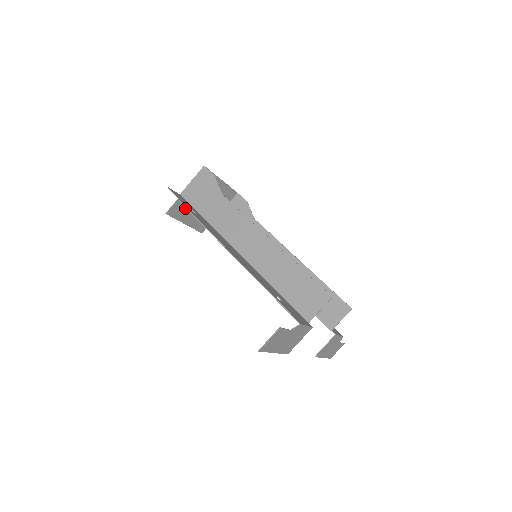
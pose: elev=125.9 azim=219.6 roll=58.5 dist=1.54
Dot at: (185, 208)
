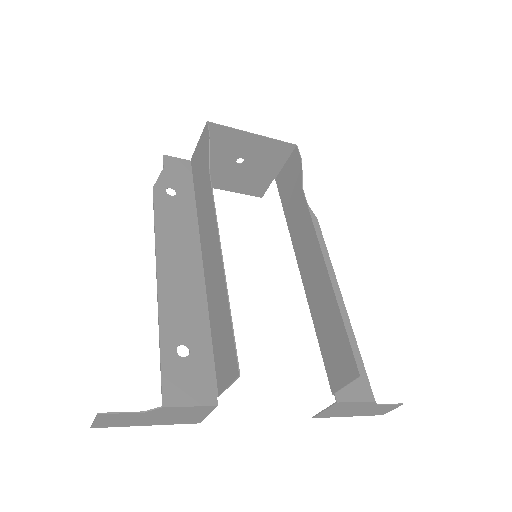
Dot at: (211, 173)
